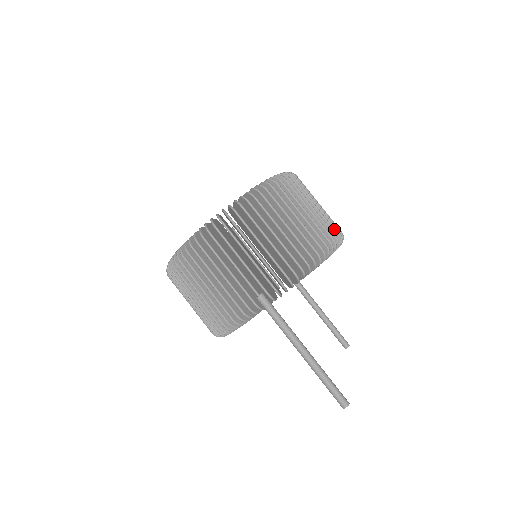
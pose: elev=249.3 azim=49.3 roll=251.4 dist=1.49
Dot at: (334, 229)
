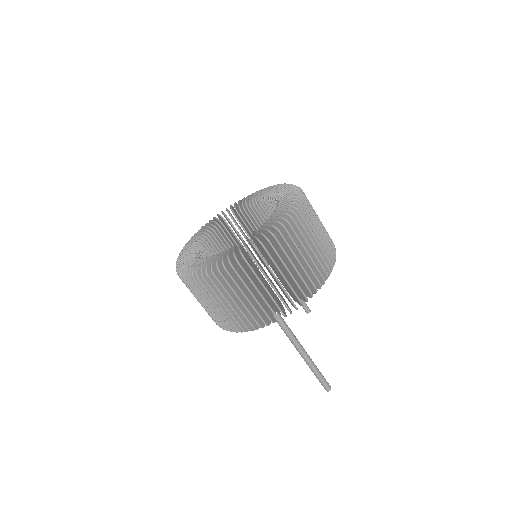
Dot at: (332, 248)
